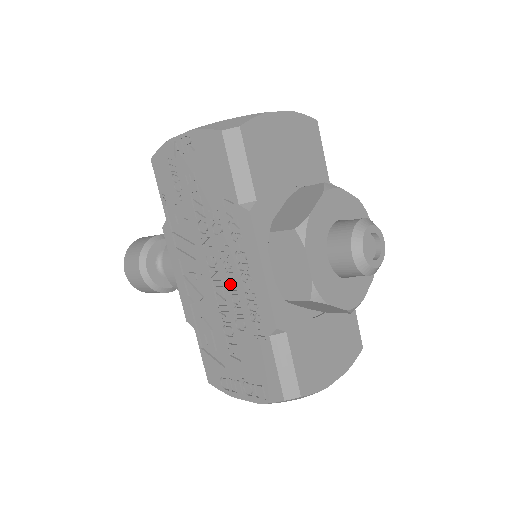
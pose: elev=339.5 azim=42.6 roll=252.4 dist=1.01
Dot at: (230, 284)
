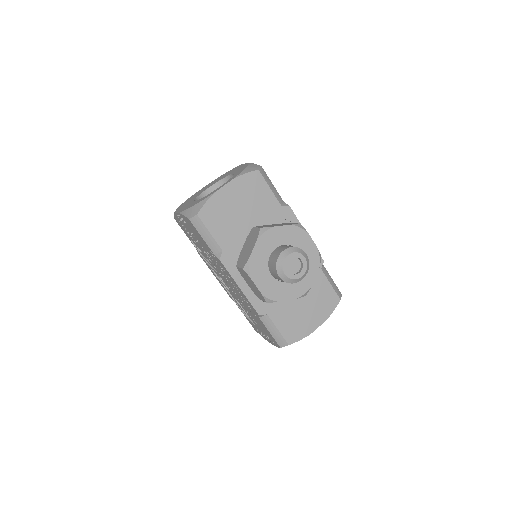
Dot at: (233, 289)
